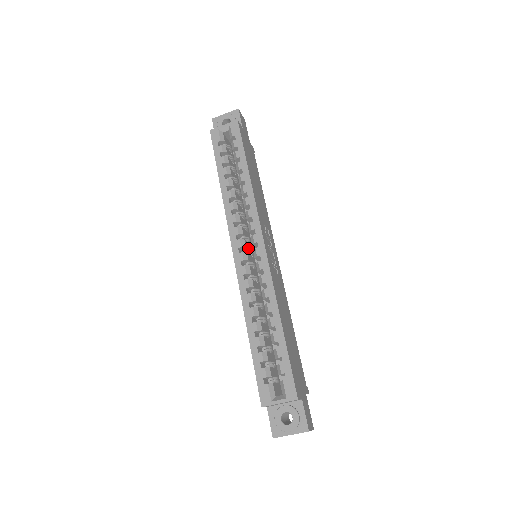
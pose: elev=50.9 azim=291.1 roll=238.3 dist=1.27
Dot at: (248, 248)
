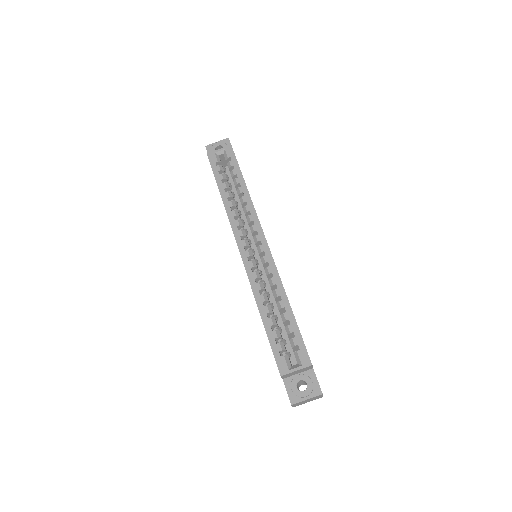
Dot at: (251, 248)
